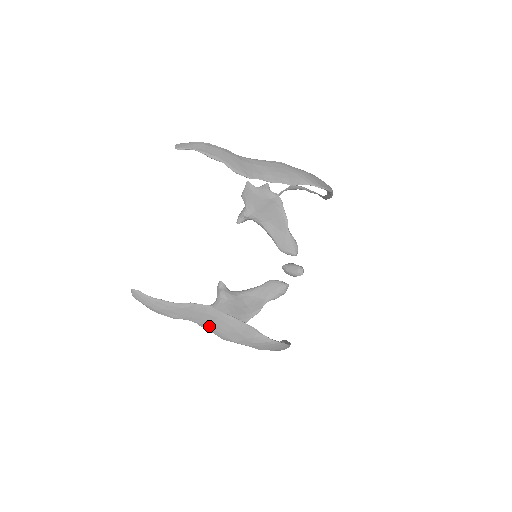
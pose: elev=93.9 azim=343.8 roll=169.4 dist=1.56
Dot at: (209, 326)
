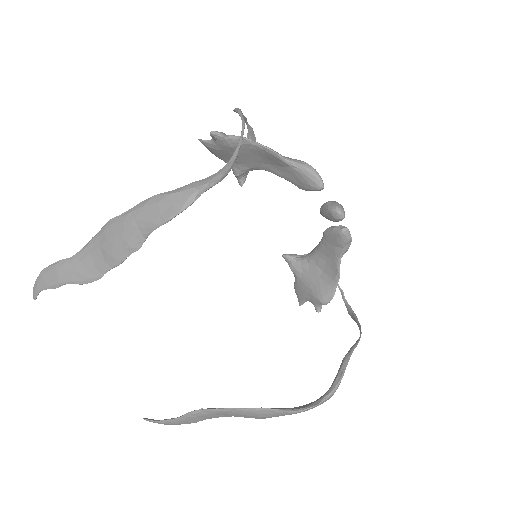
Dot at: (227, 416)
